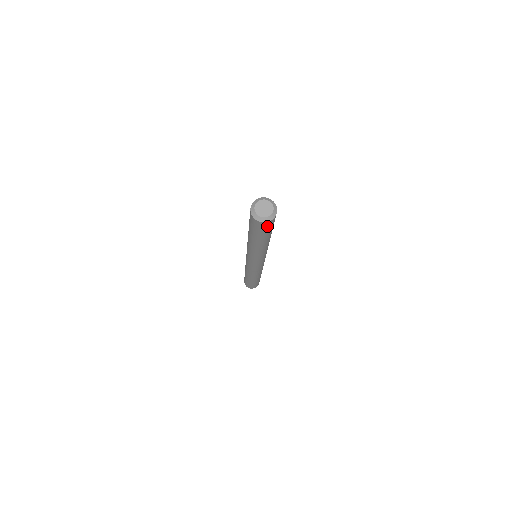
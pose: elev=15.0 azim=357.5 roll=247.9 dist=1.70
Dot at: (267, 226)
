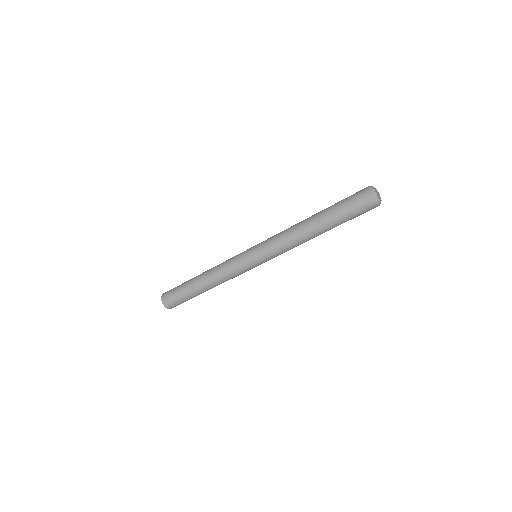
Dot at: (364, 206)
